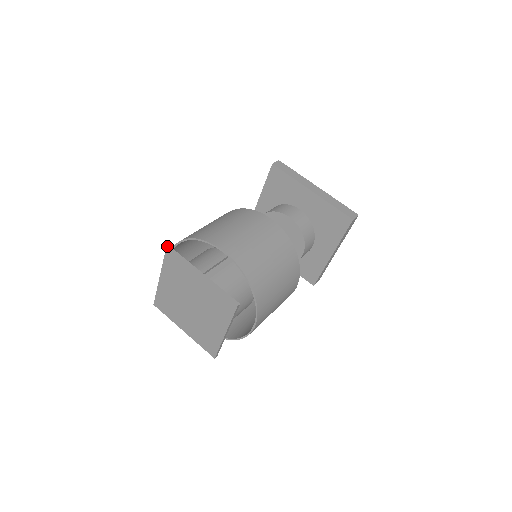
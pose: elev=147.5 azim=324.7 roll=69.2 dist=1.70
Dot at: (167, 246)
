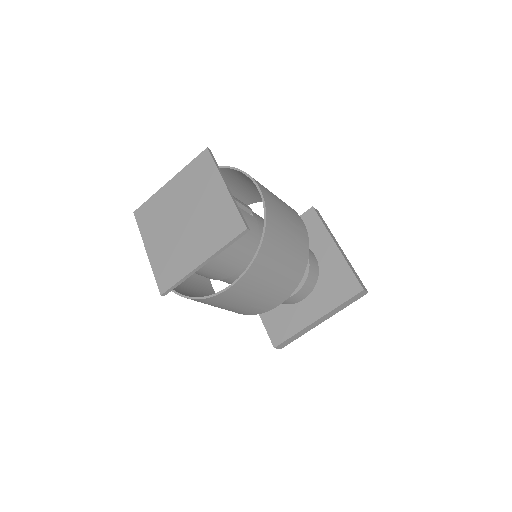
Dot at: (208, 148)
